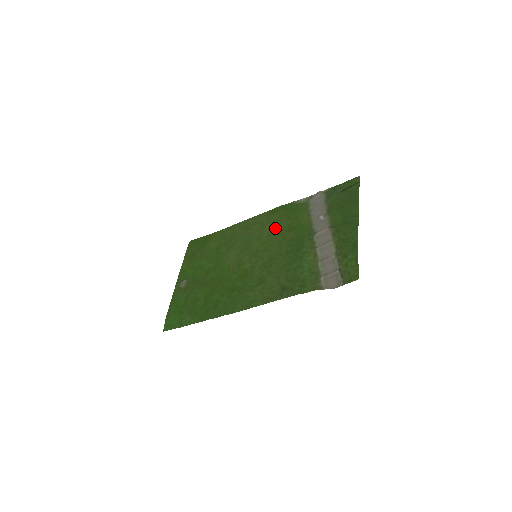
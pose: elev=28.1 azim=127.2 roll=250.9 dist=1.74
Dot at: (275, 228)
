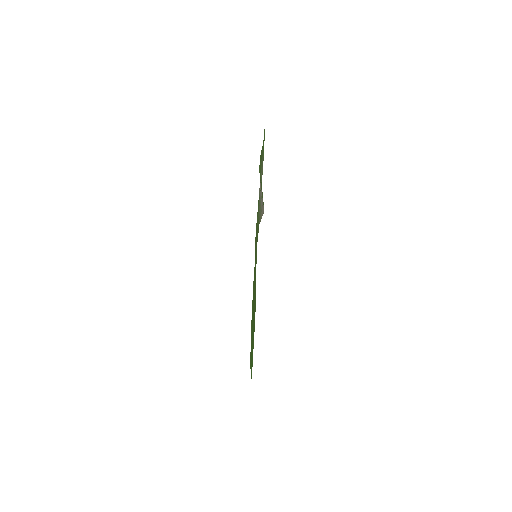
Dot at: occluded
